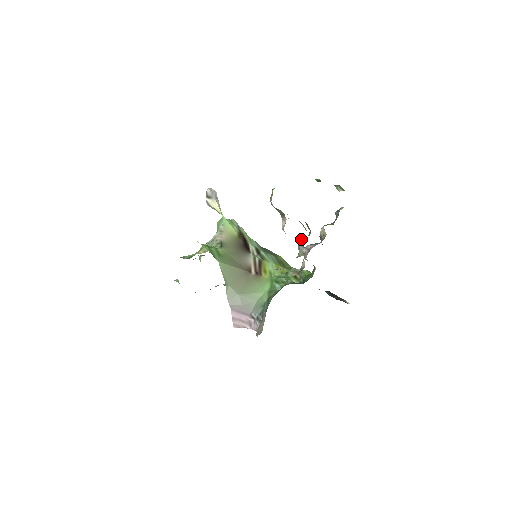
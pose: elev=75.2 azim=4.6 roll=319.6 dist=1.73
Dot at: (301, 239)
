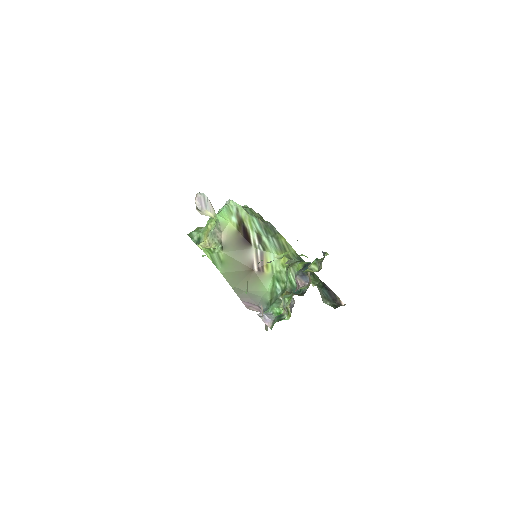
Dot at: (283, 304)
